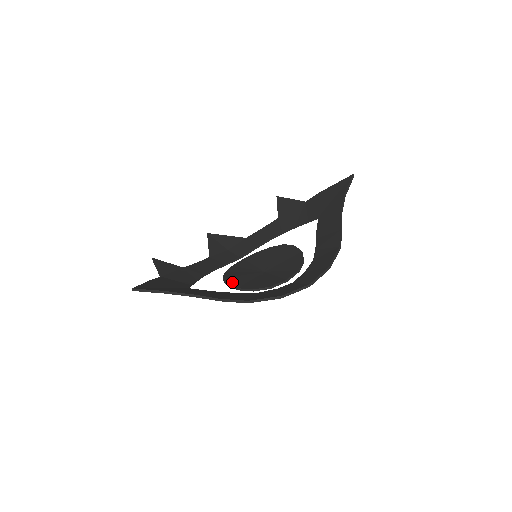
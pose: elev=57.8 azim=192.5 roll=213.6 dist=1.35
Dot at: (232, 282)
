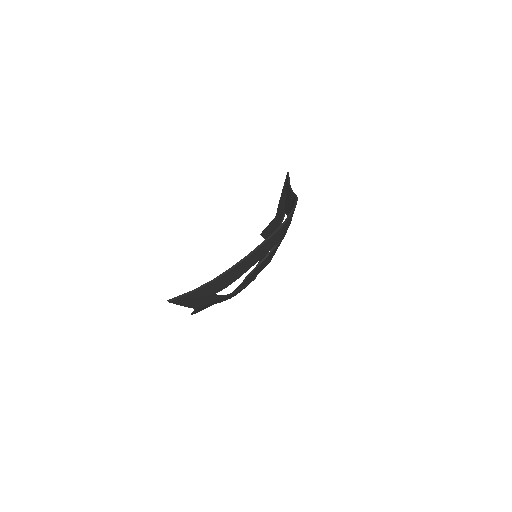
Dot at: occluded
